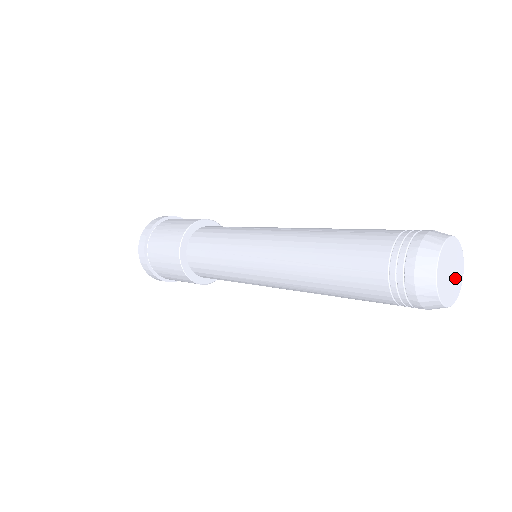
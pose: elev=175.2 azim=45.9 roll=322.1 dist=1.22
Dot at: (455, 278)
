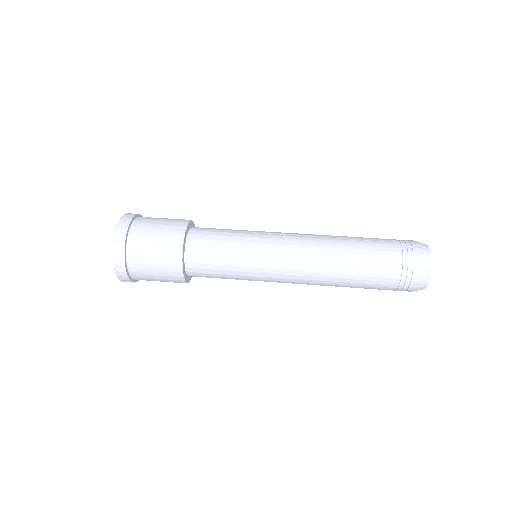
Dot at: occluded
